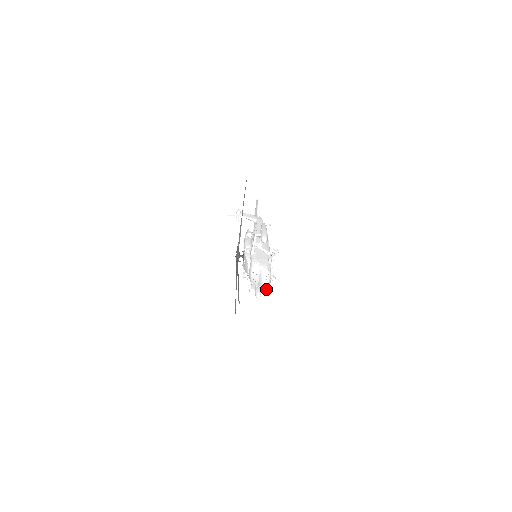
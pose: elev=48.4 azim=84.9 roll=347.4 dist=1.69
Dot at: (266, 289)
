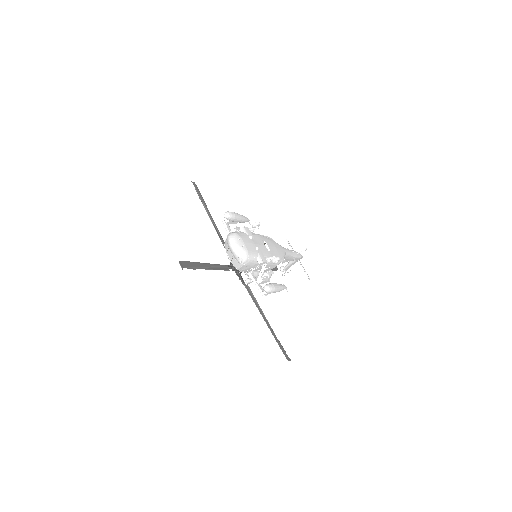
Dot at: (239, 253)
